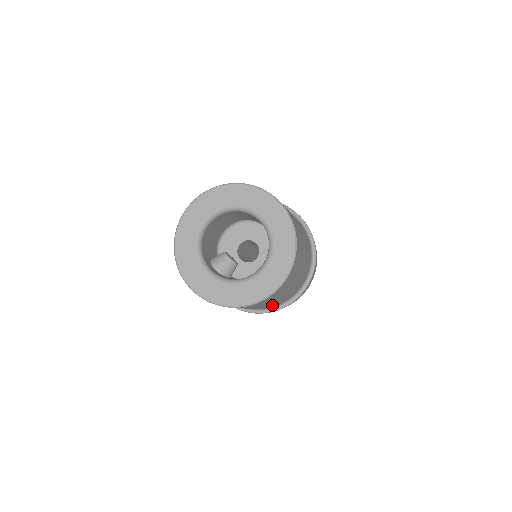
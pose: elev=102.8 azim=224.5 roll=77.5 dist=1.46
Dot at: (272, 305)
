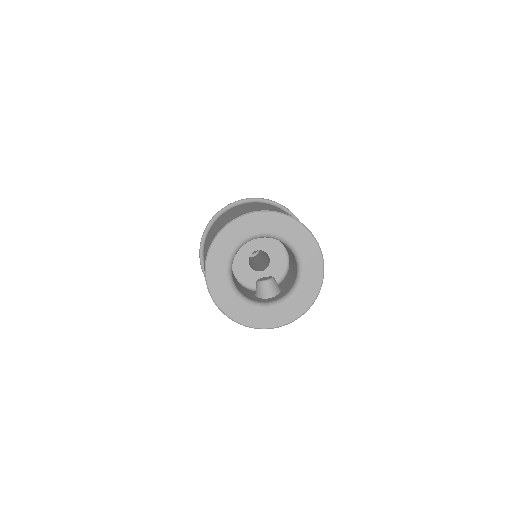
Dot at: occluded
